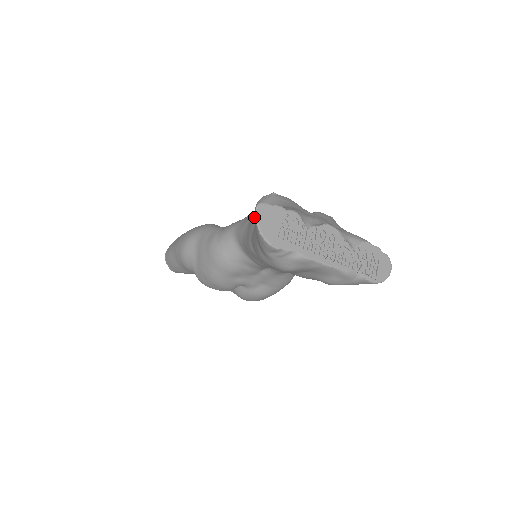
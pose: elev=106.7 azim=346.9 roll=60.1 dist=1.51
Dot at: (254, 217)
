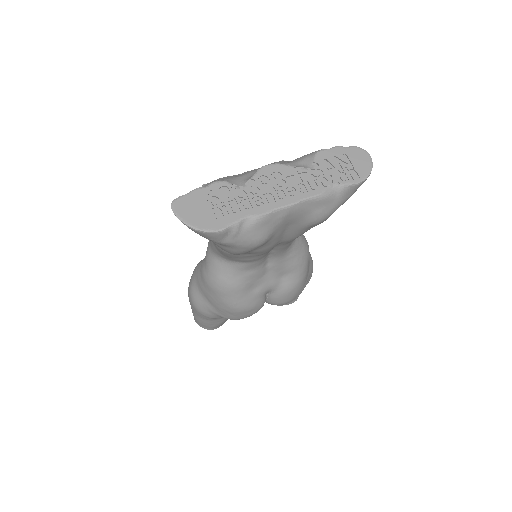
Dot at: occluded
